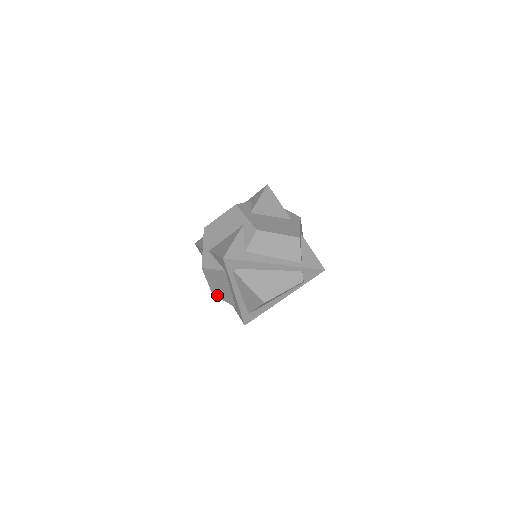
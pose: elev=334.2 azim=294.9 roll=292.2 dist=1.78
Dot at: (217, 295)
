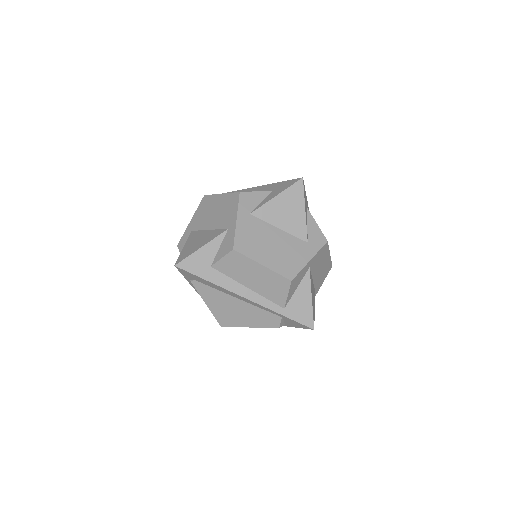
Dot at: occluded
